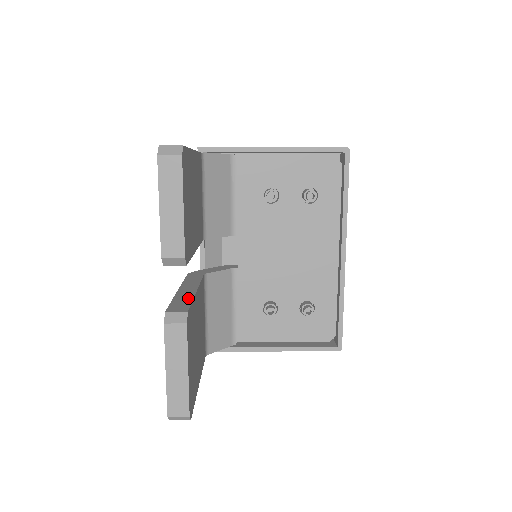
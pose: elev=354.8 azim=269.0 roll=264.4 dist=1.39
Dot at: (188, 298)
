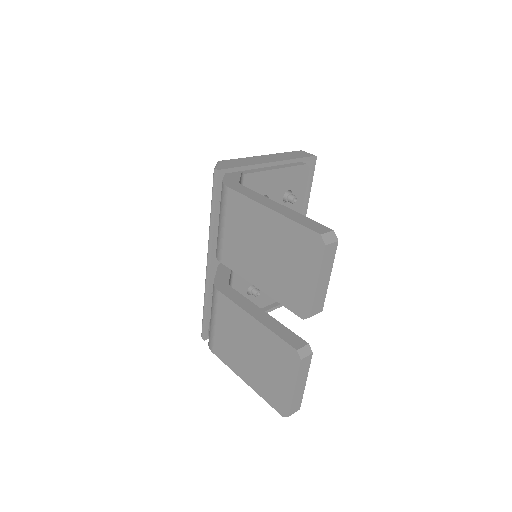
Dot at: (280, 326)
